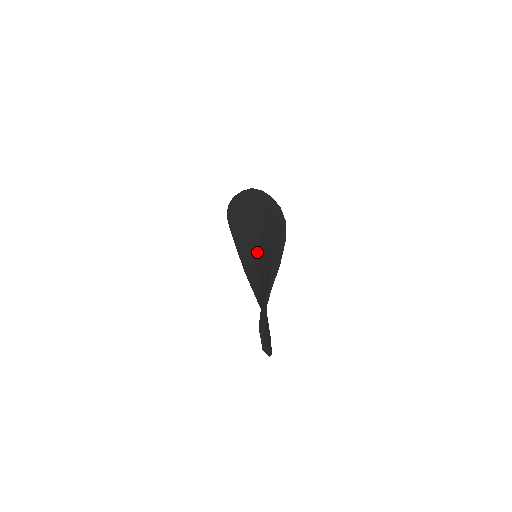
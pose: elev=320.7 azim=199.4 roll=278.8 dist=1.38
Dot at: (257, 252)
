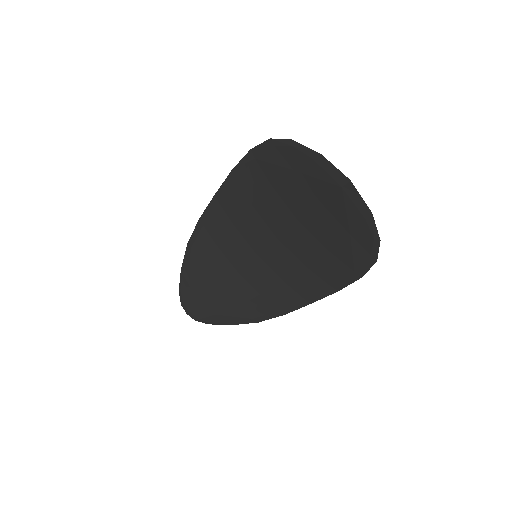
Dot at: (253, 254)
